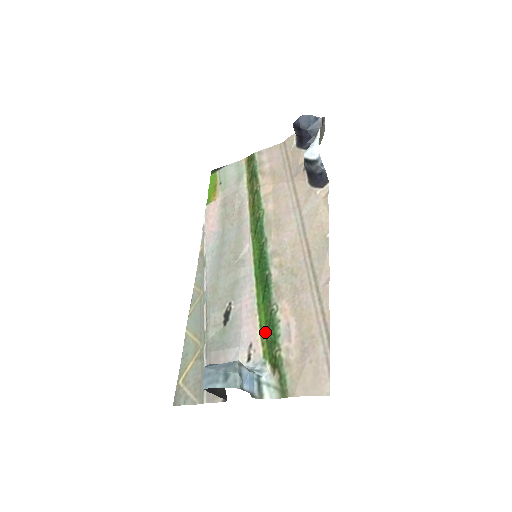
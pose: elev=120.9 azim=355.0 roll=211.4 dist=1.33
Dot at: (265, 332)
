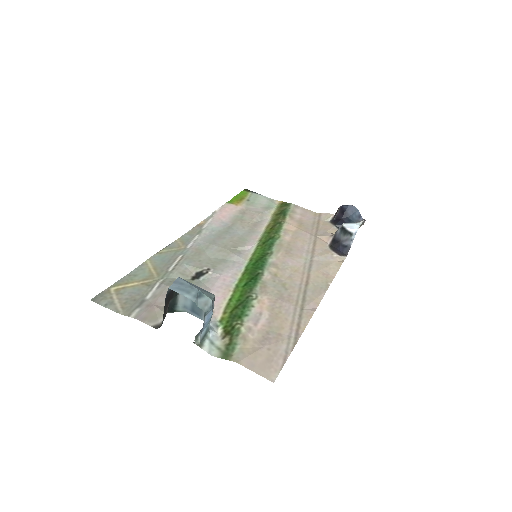
Dot at: (233, 306)
